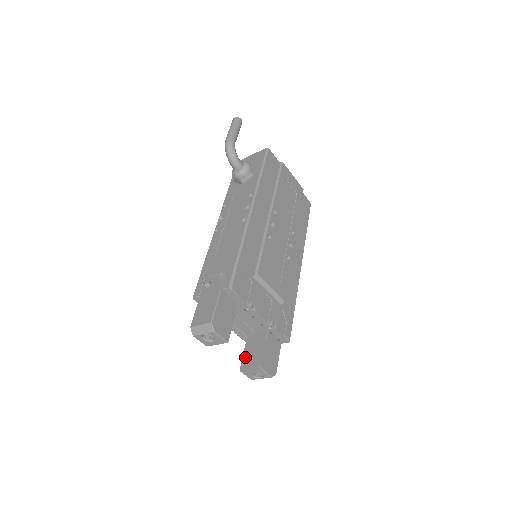
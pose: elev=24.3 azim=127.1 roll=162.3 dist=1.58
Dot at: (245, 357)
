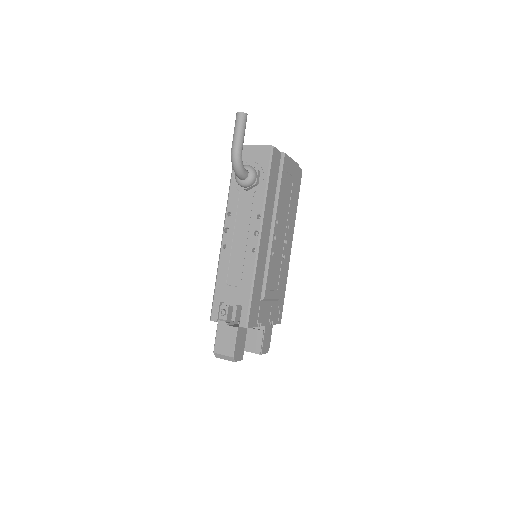
Dot at: (247, 341)
